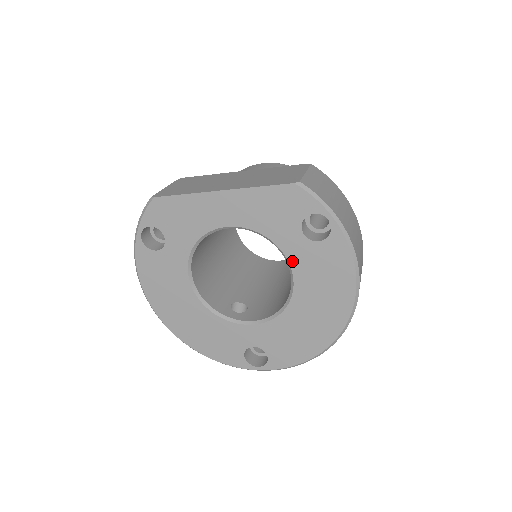
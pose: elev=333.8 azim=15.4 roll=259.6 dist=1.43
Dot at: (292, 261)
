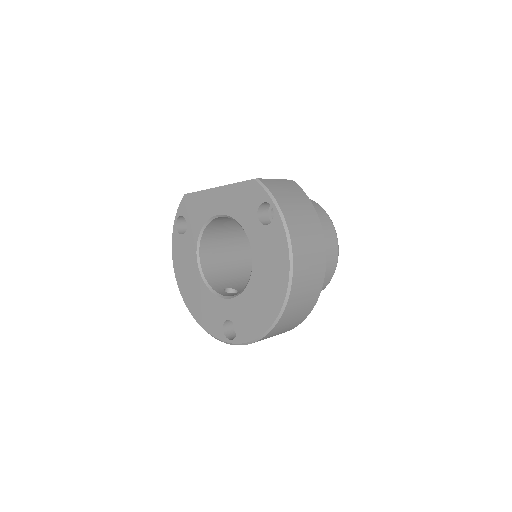
Dot at: (252, 242)
